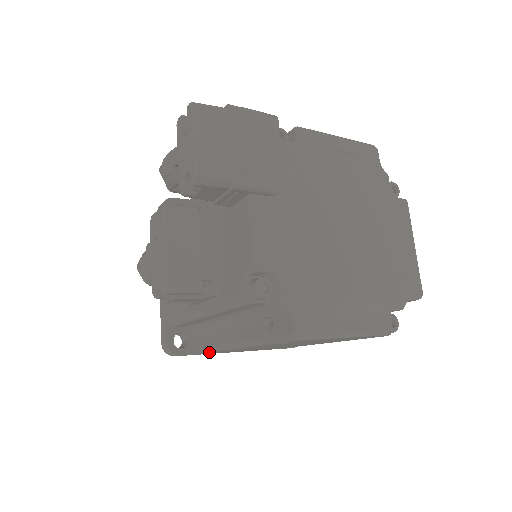
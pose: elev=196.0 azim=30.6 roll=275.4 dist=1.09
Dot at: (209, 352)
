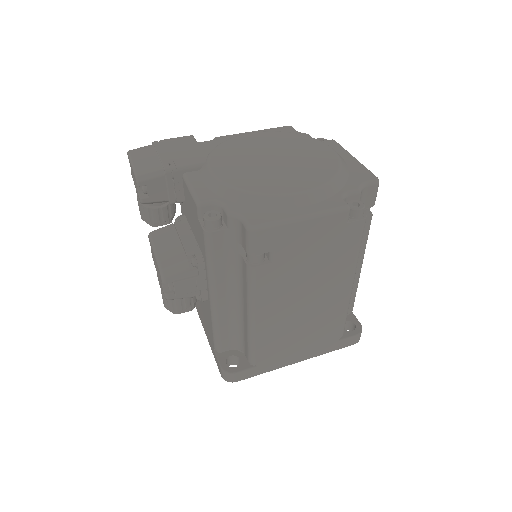
Dot at: (254, 350)
